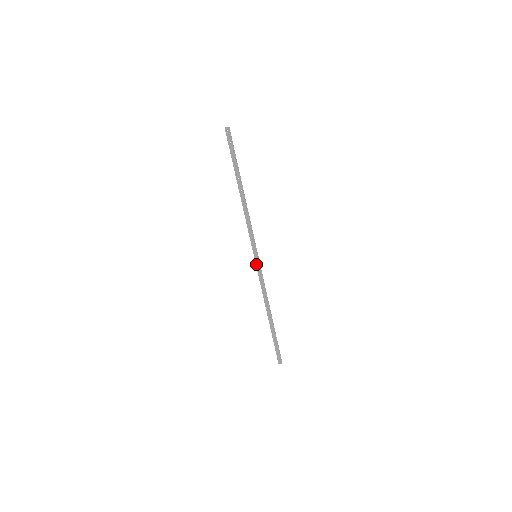
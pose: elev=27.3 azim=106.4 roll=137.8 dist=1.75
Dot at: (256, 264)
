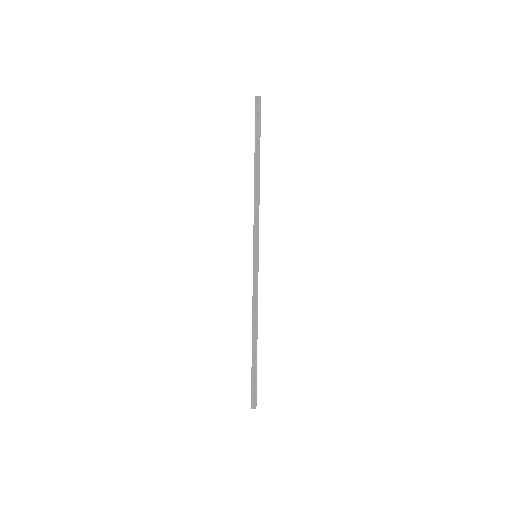
Dot at: (255, 266)
